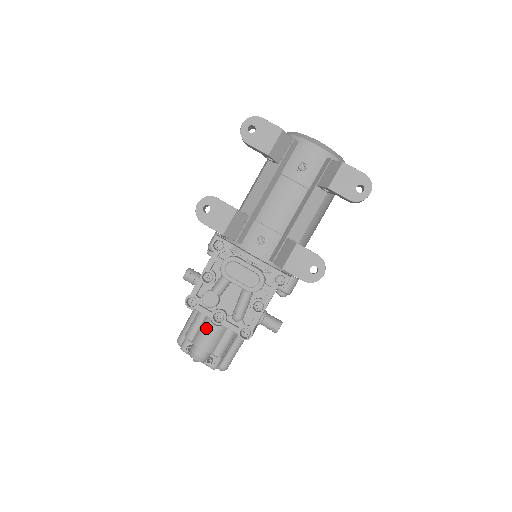
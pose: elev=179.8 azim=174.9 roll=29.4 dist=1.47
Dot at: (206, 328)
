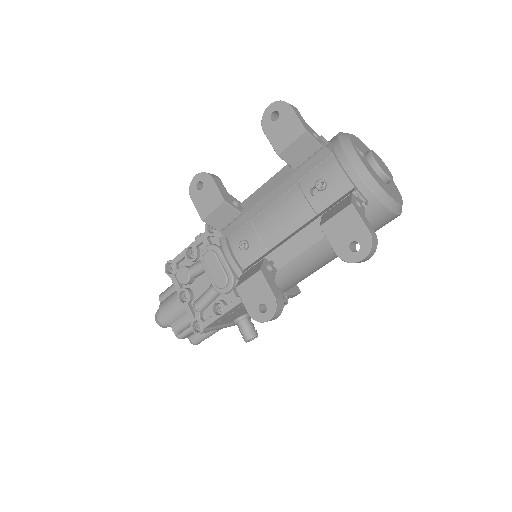
Dot at: (172, 299)
